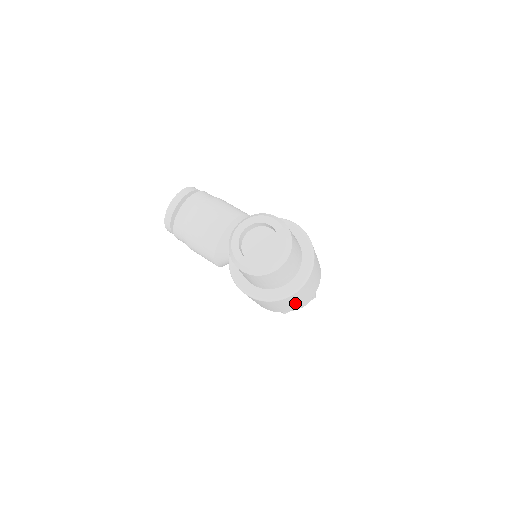
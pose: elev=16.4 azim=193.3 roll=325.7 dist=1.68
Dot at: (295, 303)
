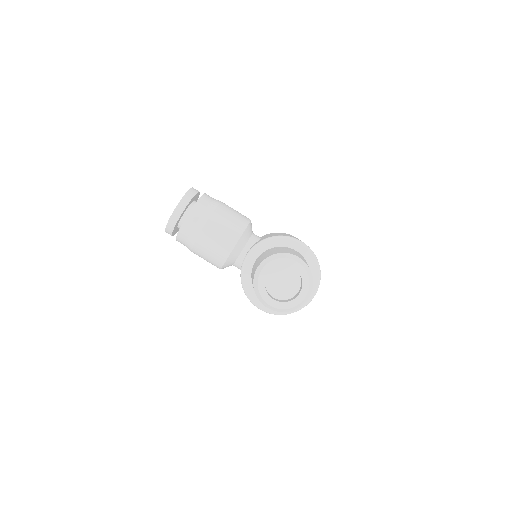
Dot at: occluded
